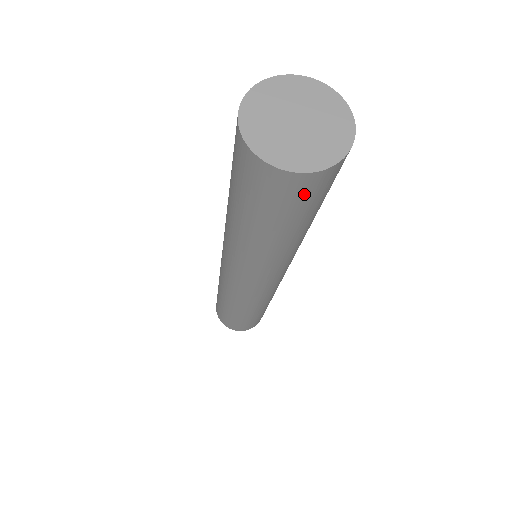
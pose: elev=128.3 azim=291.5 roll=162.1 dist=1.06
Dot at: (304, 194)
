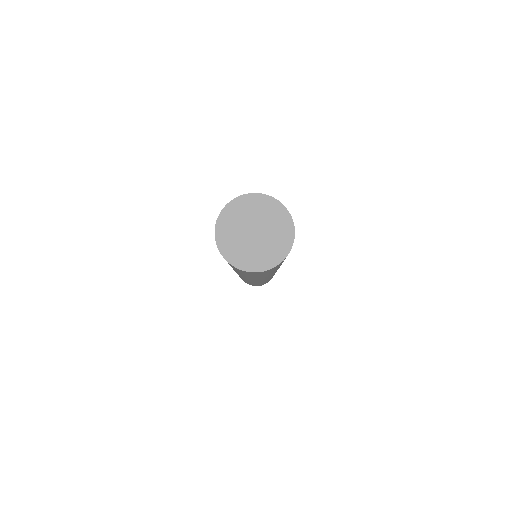
Dot at: (251, 273)
